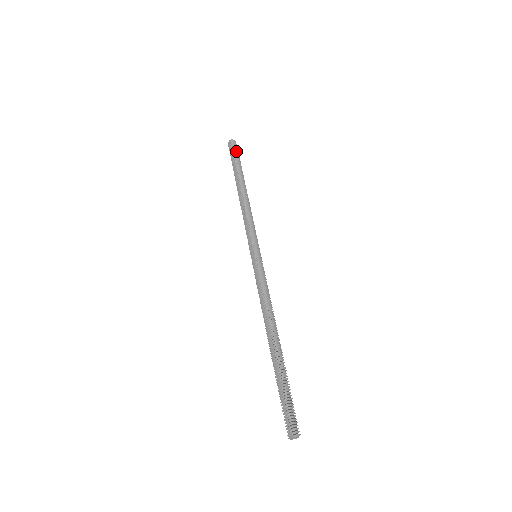
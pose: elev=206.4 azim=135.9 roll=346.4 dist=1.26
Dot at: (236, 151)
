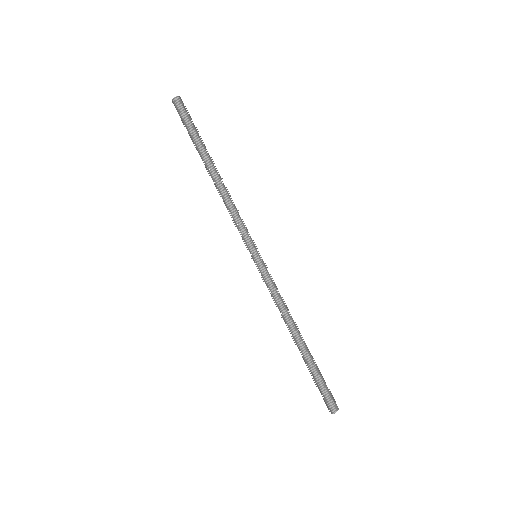
Dot at: (190, 116)
